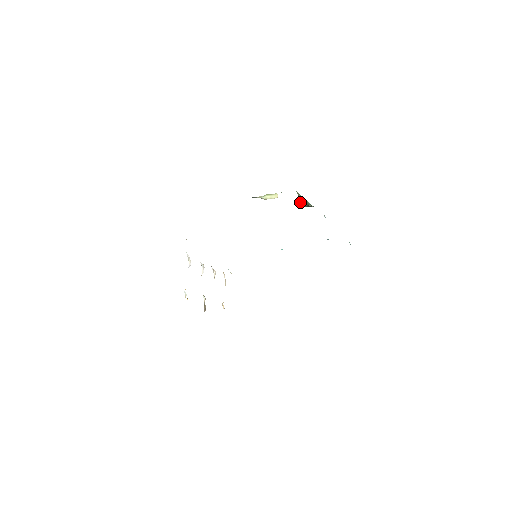
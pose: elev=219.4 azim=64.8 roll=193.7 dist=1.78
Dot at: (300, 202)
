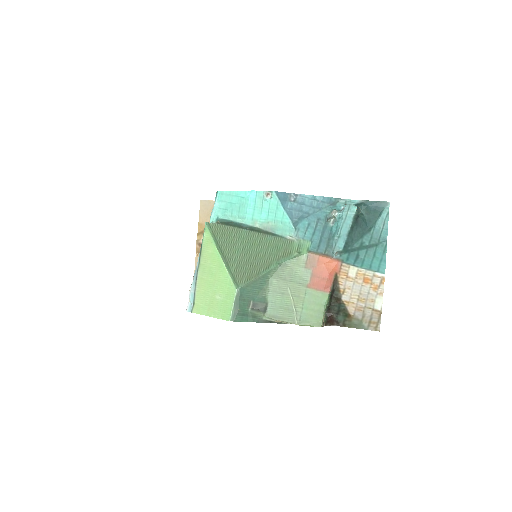
Dot at: (323, 321)
